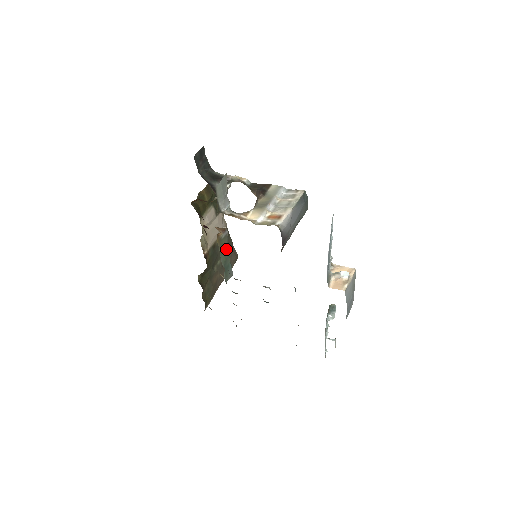
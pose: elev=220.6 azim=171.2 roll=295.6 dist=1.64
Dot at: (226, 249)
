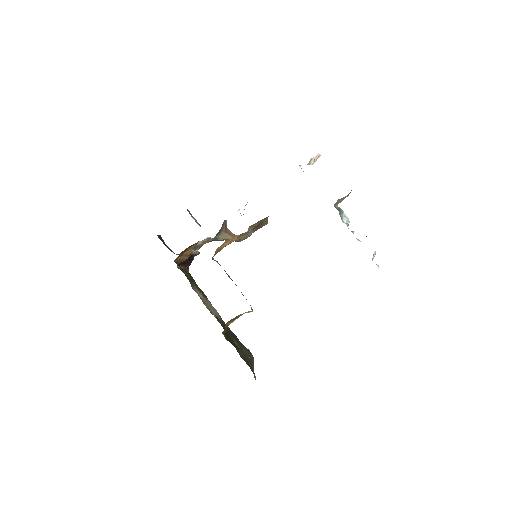
Dot at: (229, 276)
